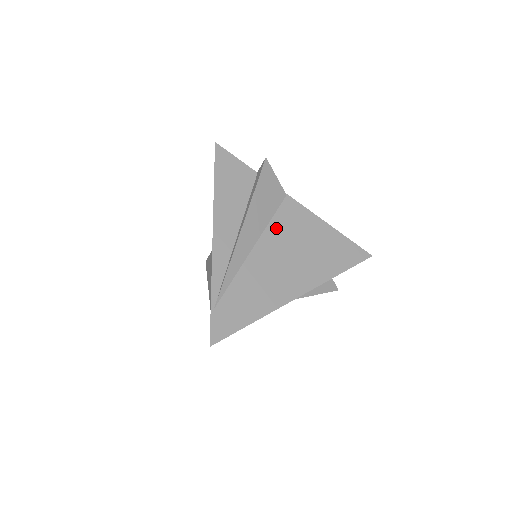
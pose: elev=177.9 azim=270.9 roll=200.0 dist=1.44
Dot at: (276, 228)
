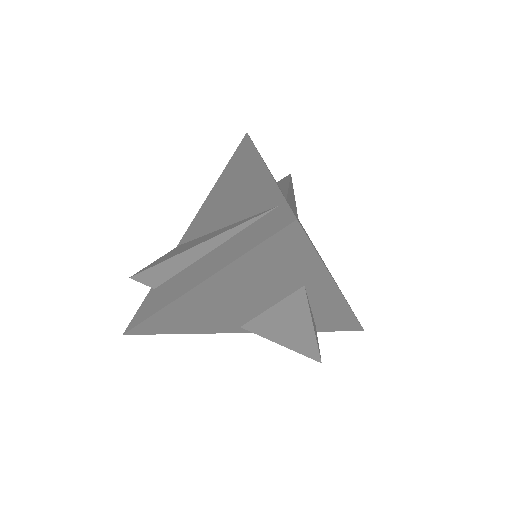
Dot at: occluded
